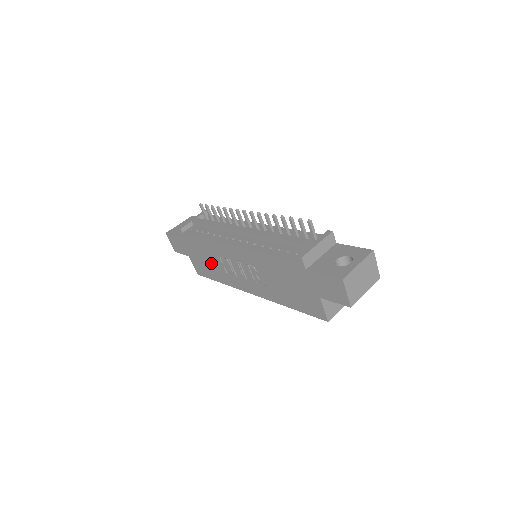
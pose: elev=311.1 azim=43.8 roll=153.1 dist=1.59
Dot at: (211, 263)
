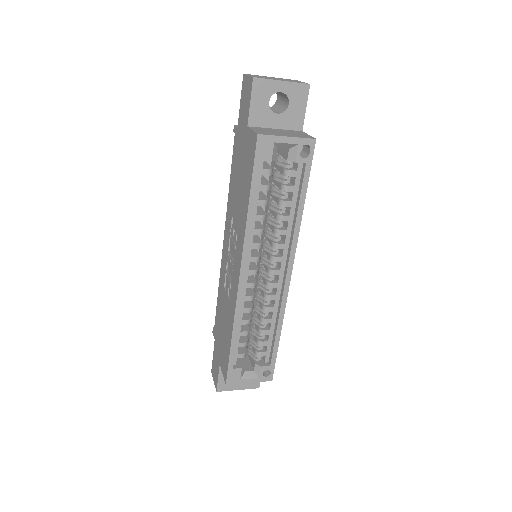
Dot at: (225, 320)
